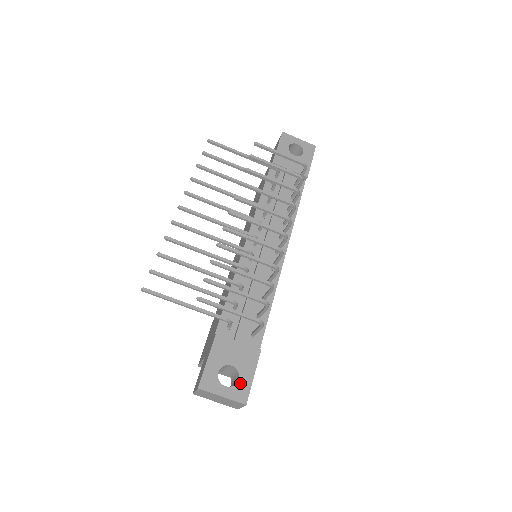
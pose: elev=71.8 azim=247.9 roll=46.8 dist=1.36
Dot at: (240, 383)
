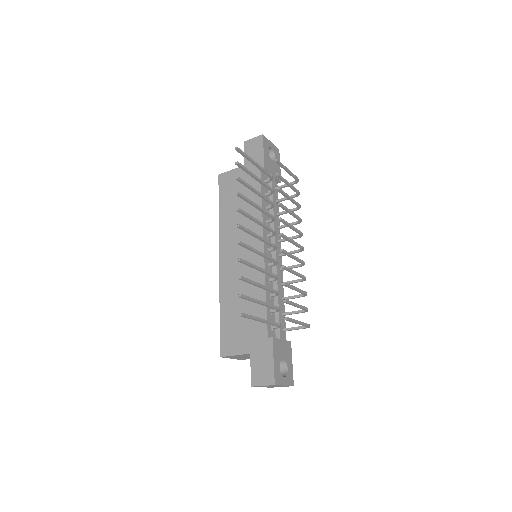
Dot at: (289, 371)
